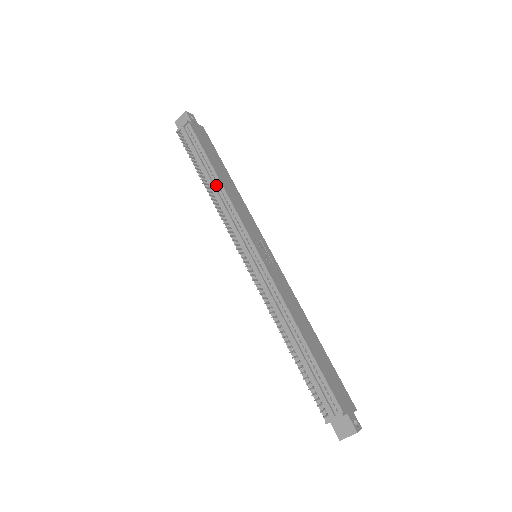
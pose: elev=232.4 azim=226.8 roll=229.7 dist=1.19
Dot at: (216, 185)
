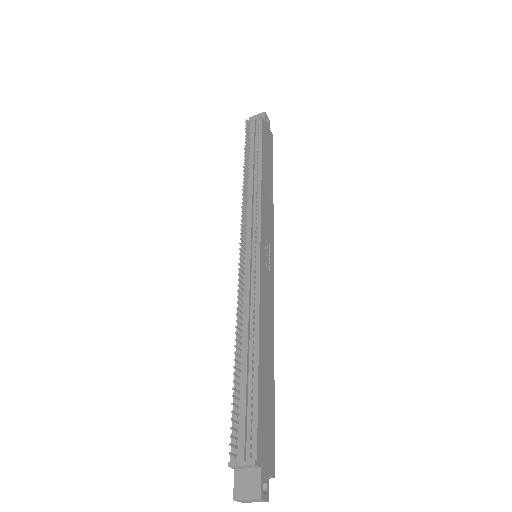
Dot at: (255, 175)
